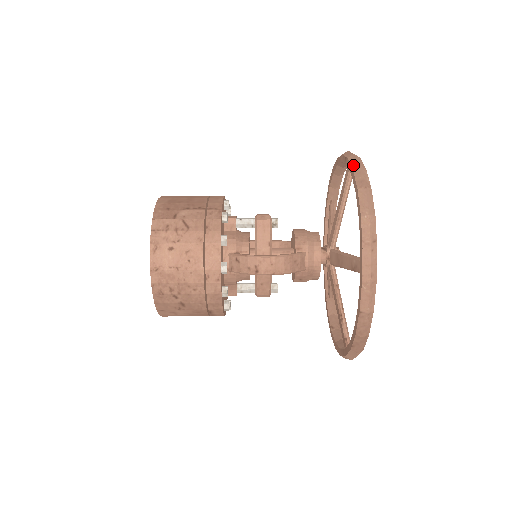
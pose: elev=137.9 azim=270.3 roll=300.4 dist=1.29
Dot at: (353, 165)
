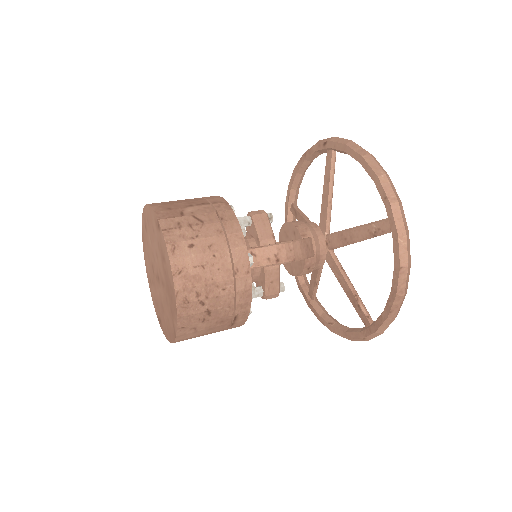
Dot at: (343, 142)
